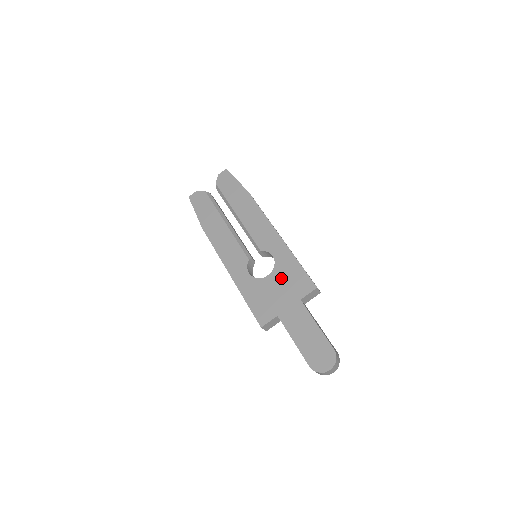
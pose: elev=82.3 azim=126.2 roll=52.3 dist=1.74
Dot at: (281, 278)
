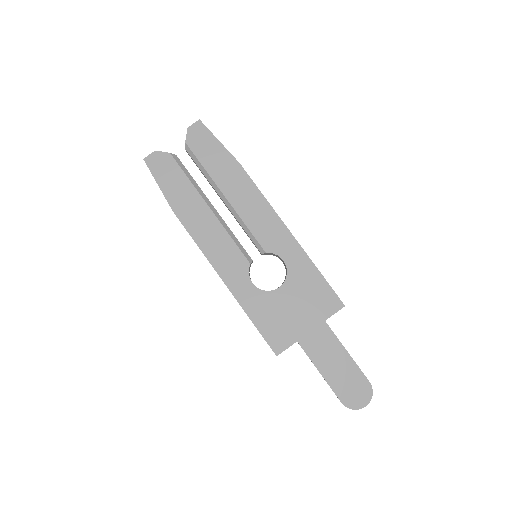
Dot at: (298, 292)
